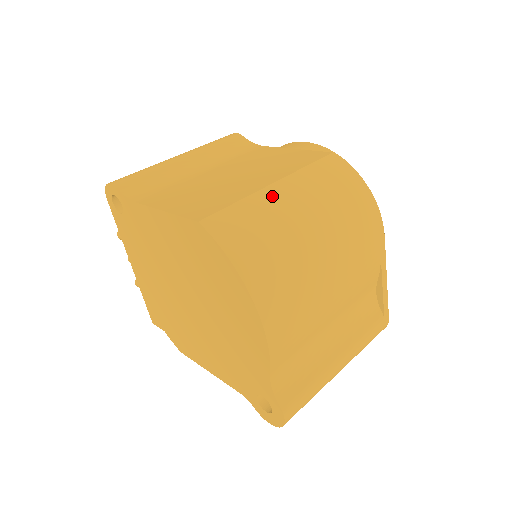
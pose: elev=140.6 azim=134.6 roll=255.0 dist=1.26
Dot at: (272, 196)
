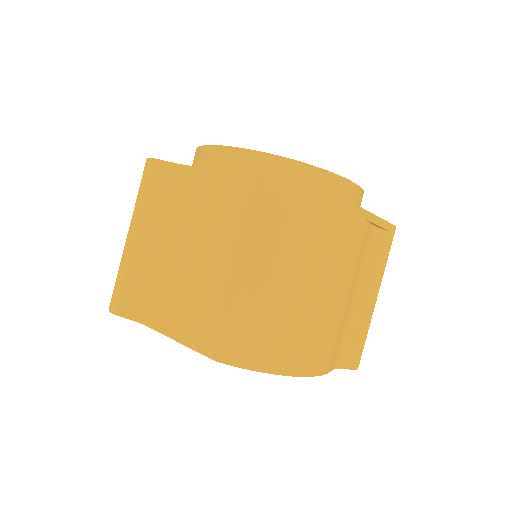
Dot at: (248, 286)
